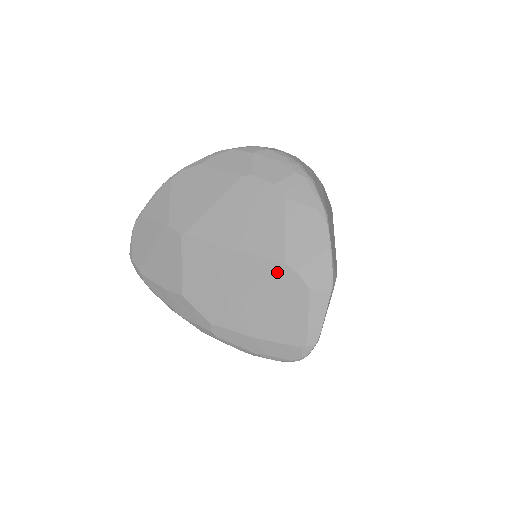
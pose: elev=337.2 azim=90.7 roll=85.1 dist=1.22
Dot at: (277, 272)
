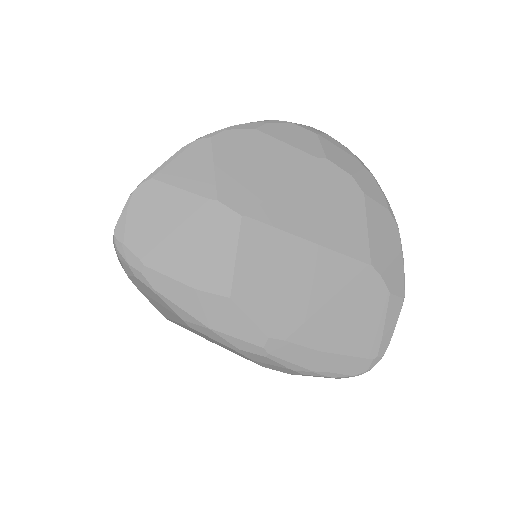
Dot at: (361, 274)
